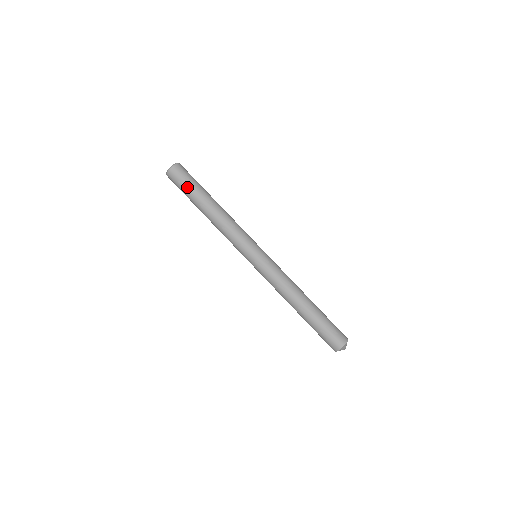
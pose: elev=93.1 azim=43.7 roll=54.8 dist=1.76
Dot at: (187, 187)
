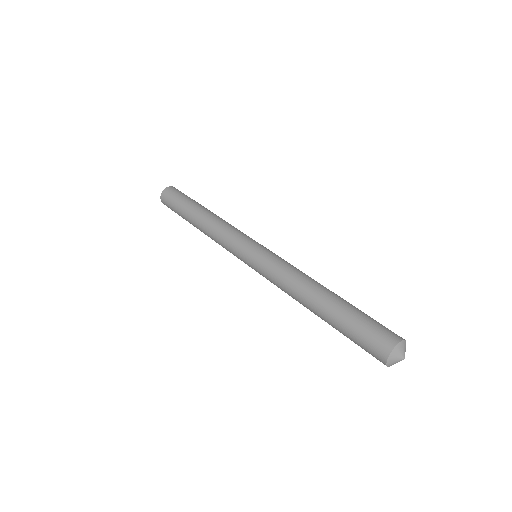
Dot at: (181, 198)
